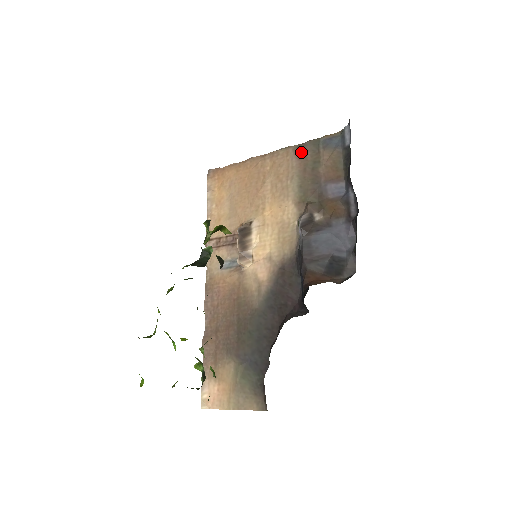
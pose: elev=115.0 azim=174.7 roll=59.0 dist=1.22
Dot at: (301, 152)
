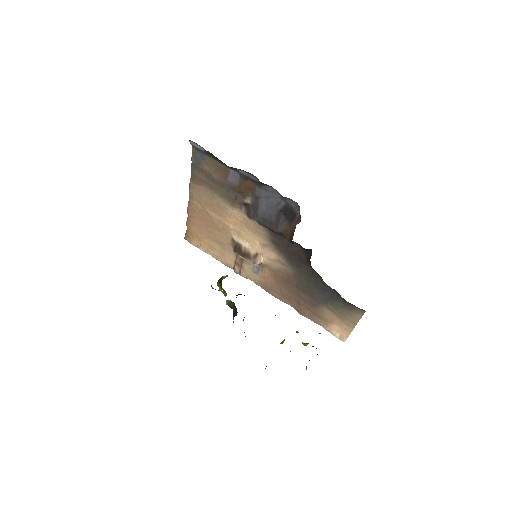
Dot at: (197, 180)
